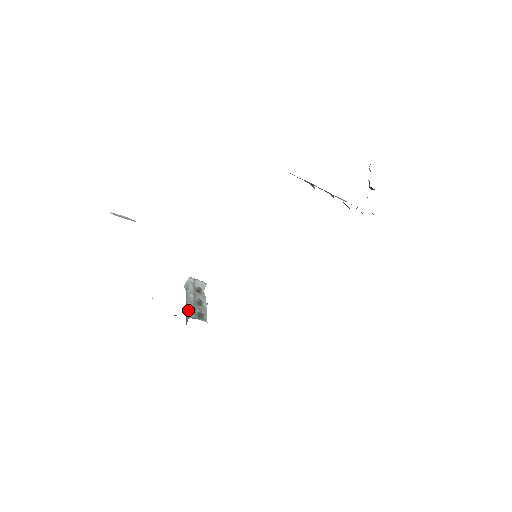
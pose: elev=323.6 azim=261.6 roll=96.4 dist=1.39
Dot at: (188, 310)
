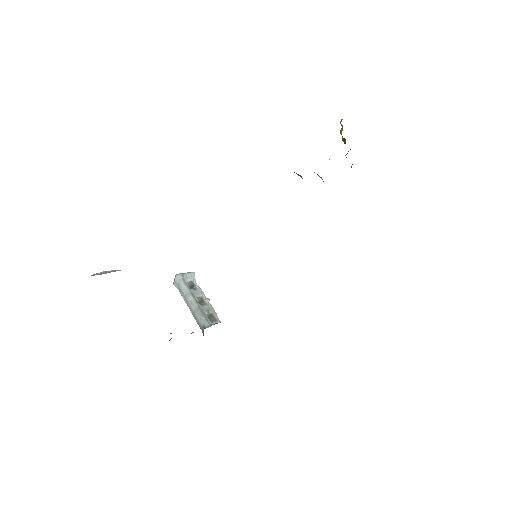
Dot at: (197, 317)
